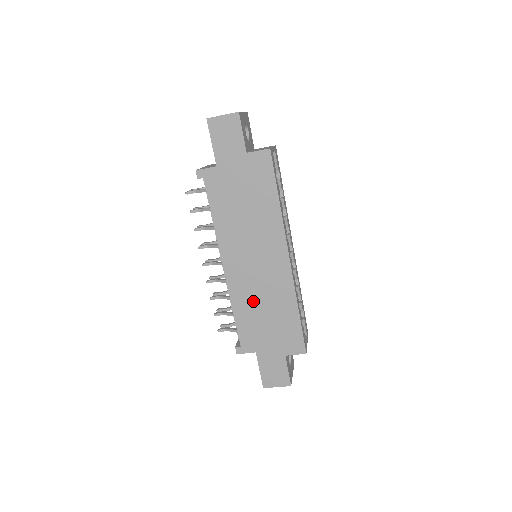
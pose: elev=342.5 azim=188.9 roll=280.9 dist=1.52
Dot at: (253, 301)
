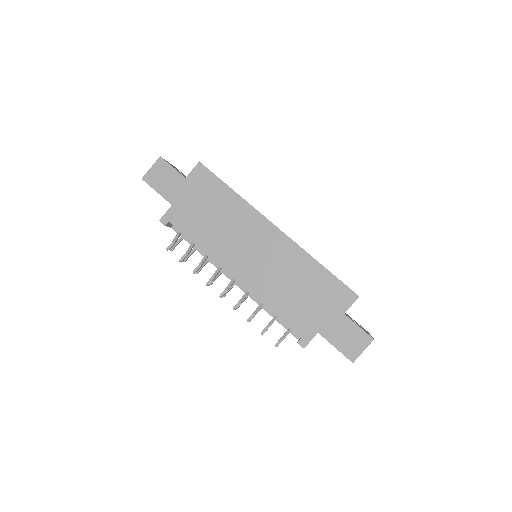
Dot at: (278, 287)
